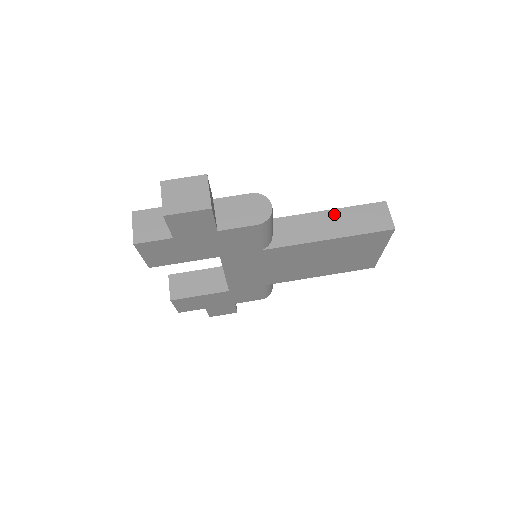
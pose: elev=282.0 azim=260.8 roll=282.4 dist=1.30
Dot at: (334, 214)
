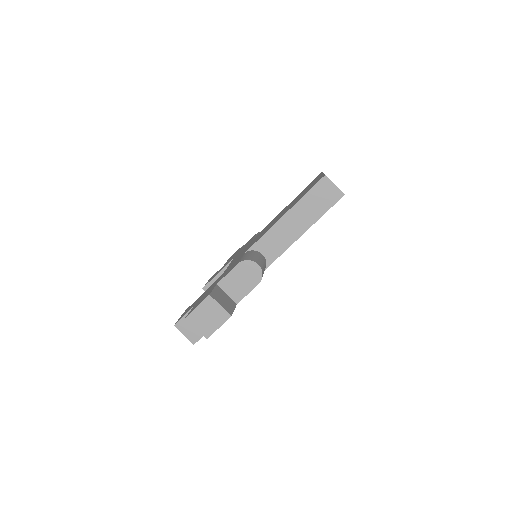
Dot at: (295, 211)
